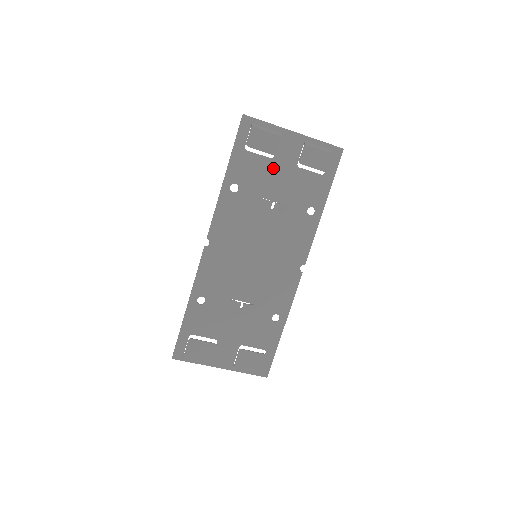
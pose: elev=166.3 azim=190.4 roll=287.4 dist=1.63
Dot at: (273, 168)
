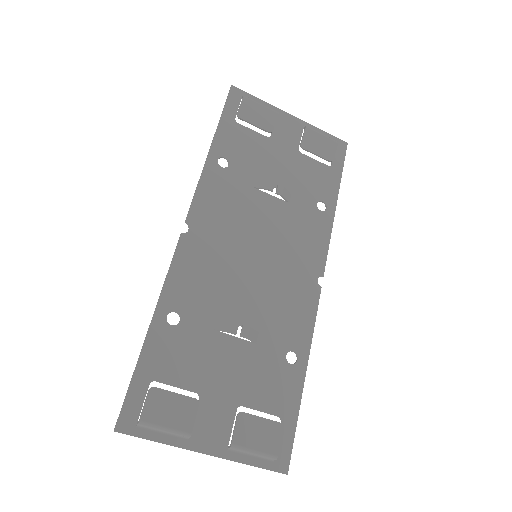
Dot at: (270, 148)
